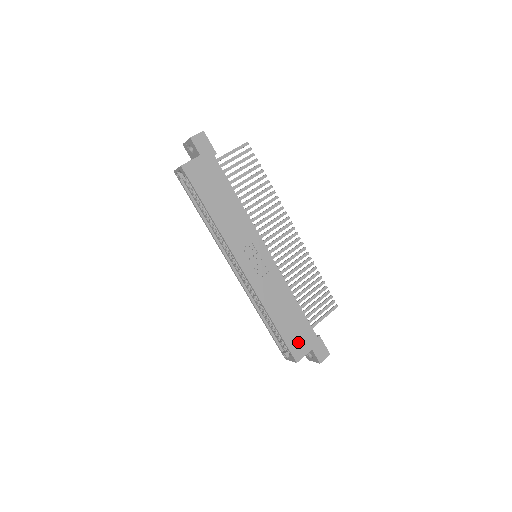
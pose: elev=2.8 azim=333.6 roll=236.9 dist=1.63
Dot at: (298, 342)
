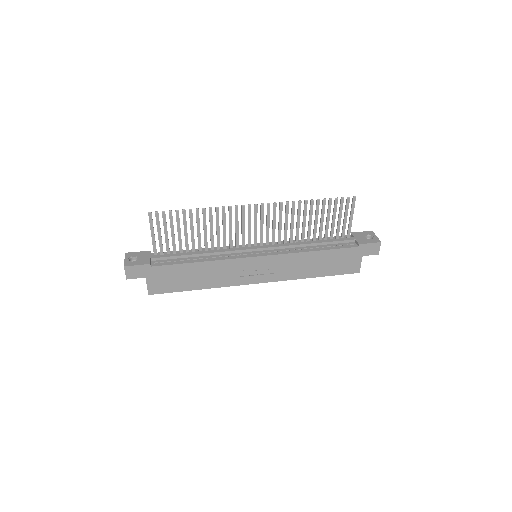
Dot at: (346, 265)
